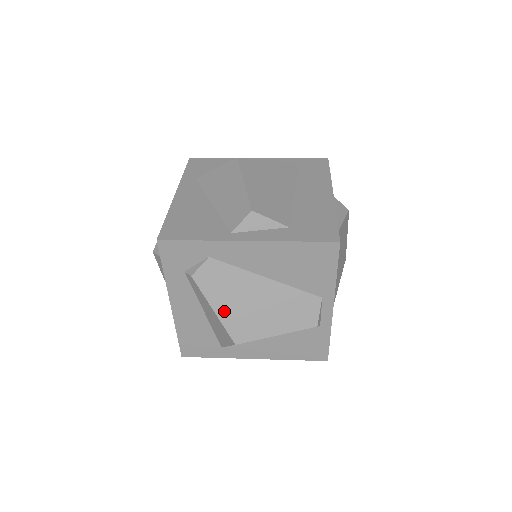
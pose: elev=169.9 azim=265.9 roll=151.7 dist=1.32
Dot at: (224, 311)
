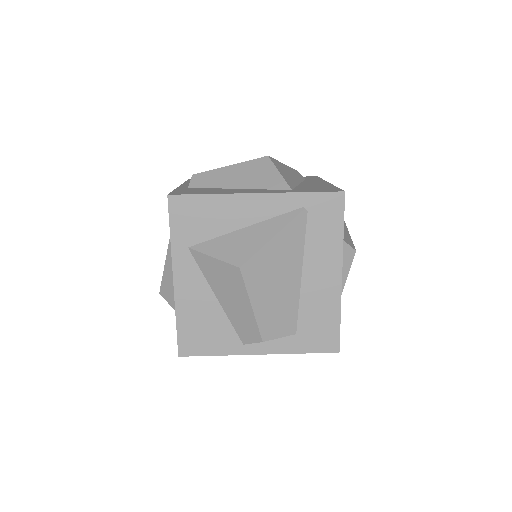
Dot at: occluded
